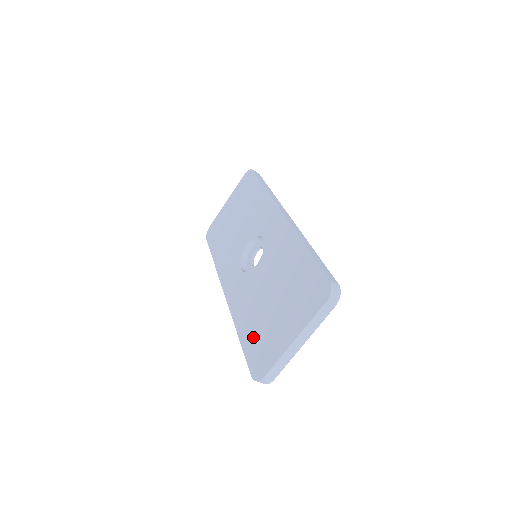
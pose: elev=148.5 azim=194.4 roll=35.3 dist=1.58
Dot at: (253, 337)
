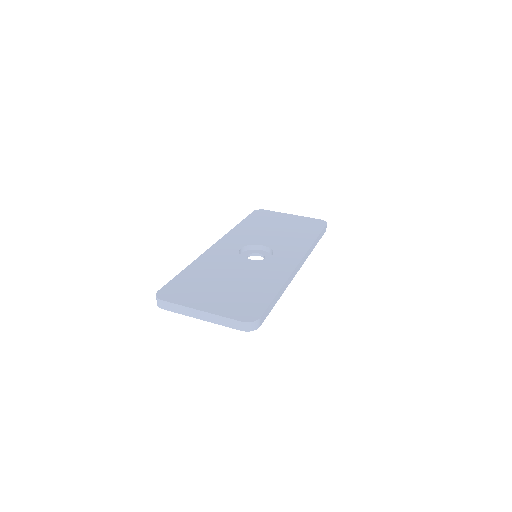
Dot at: (190, 280)
